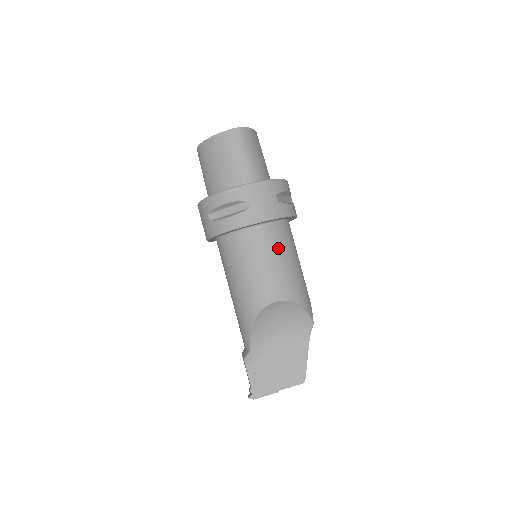
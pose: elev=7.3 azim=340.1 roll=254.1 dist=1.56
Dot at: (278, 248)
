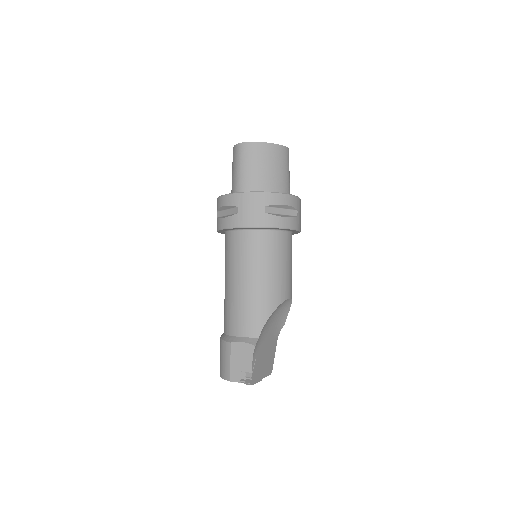
Dot at: occluded
